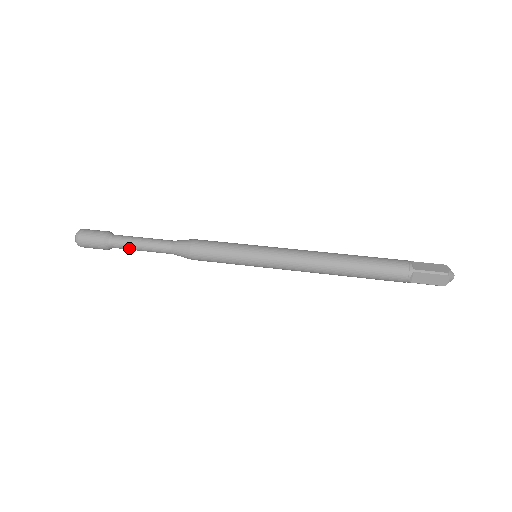
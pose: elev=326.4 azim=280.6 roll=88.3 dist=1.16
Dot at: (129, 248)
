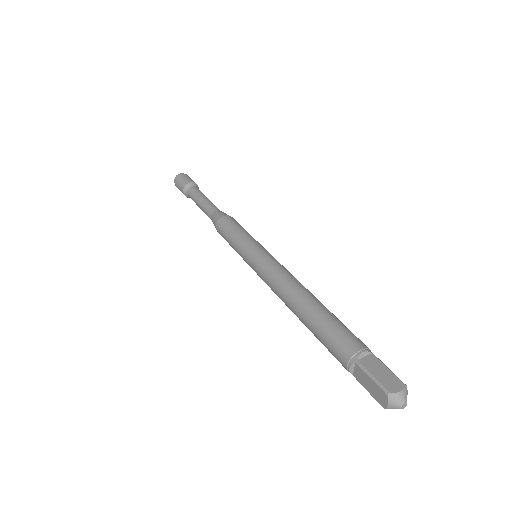
Dot at: (194, 201)
